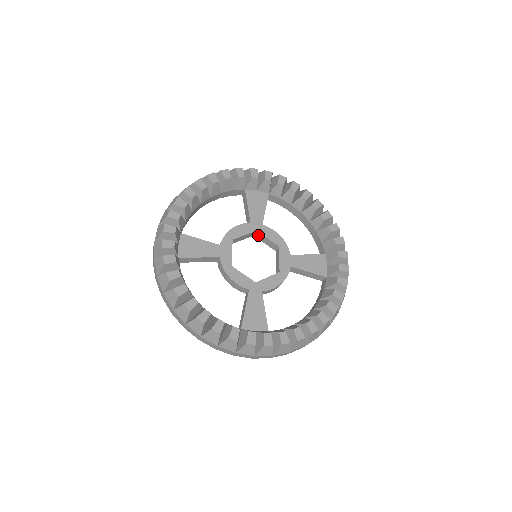
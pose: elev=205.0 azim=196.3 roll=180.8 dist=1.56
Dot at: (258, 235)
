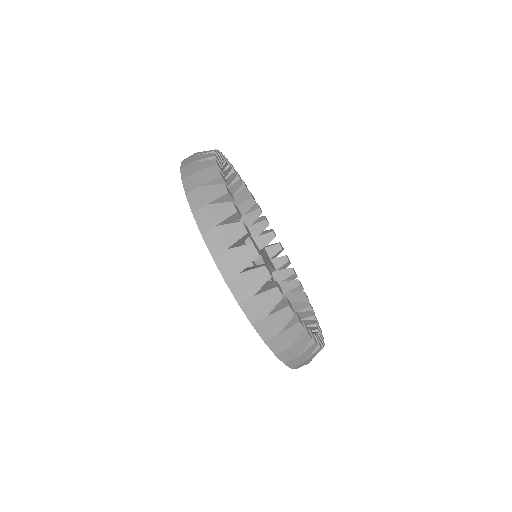
Dot at: (258, 263)
